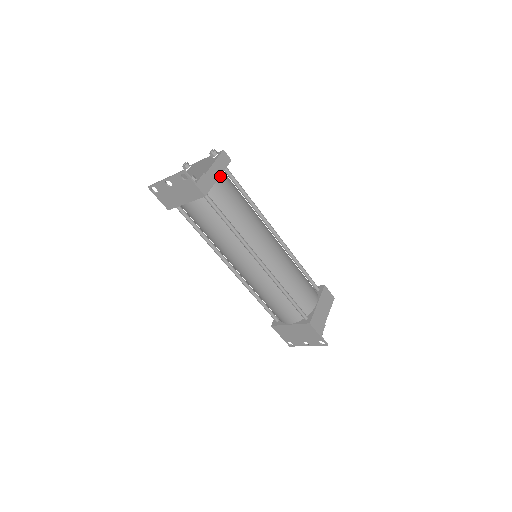
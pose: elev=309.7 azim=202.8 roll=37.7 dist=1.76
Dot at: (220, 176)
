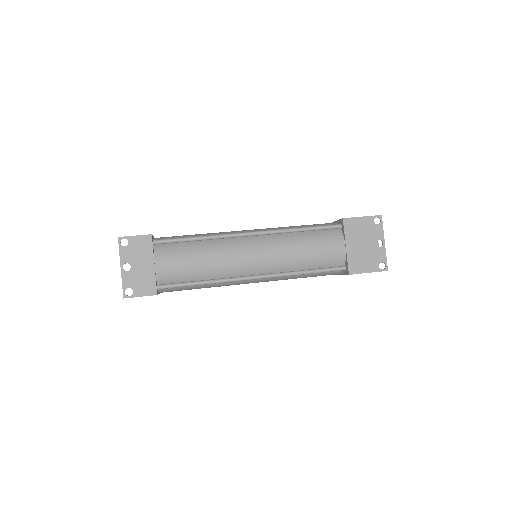
Dot at: occluded
